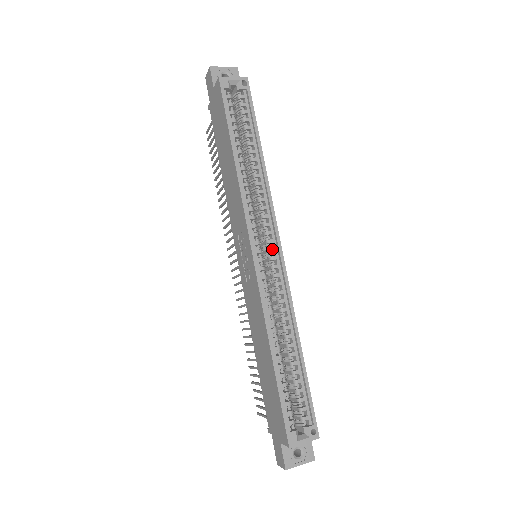
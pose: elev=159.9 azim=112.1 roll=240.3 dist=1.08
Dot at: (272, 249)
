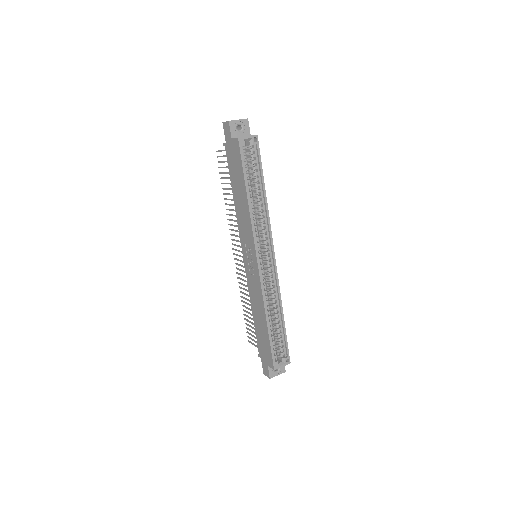
Dot at: (269, 257)
